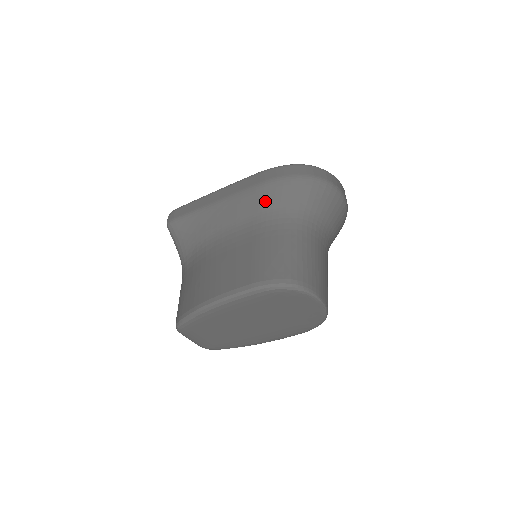
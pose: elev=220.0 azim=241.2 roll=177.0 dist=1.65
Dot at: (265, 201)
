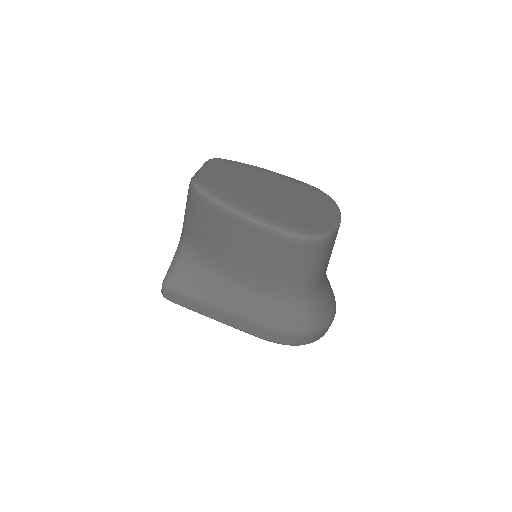
Dot at: occluded
